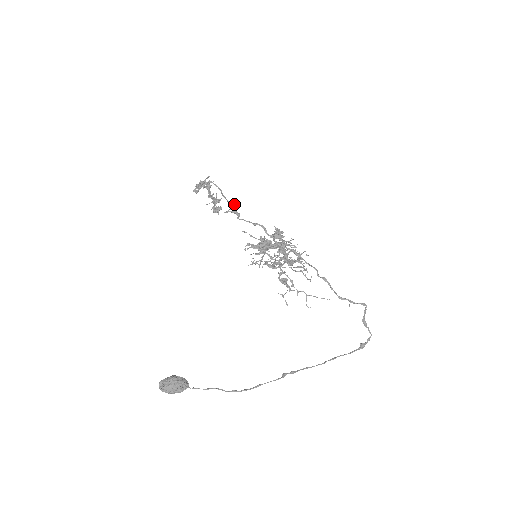
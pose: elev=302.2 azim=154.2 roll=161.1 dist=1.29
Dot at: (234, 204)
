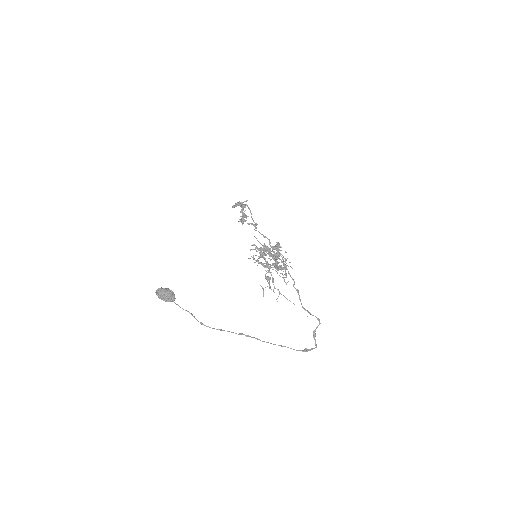
Dot at: (256, 223)
